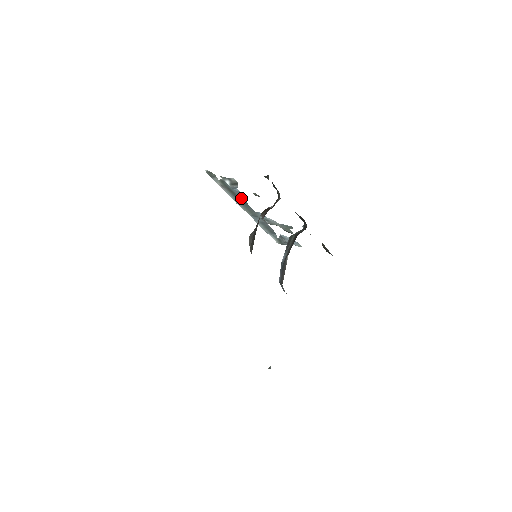
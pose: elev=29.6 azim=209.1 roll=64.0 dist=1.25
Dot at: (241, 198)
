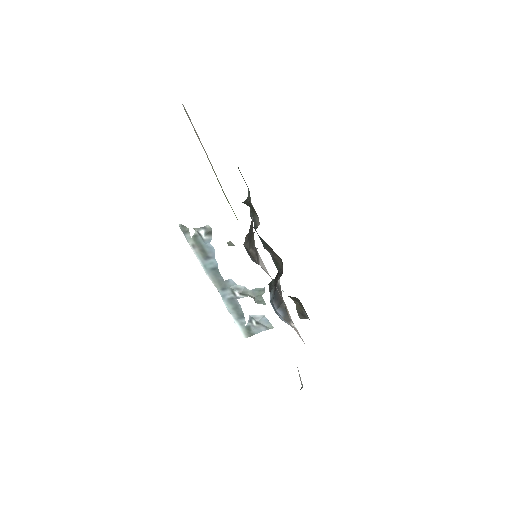
Dot at: (212, 260)
